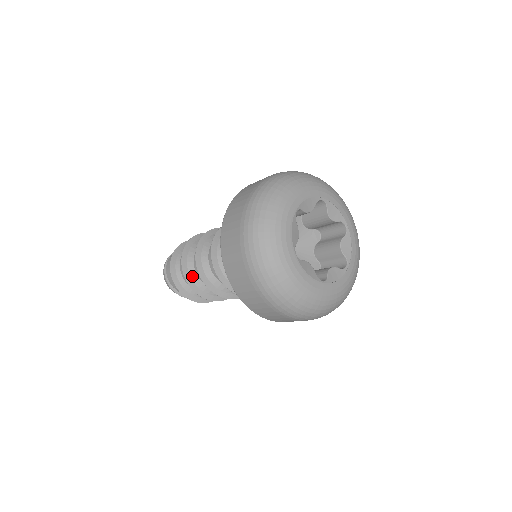
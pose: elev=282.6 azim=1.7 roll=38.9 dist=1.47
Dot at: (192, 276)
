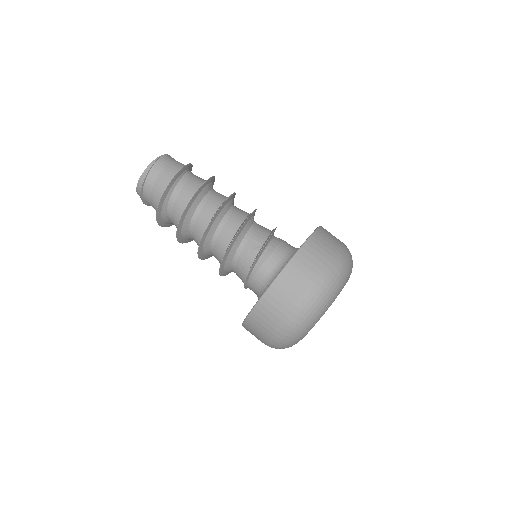
Dot at: (183, 233)
